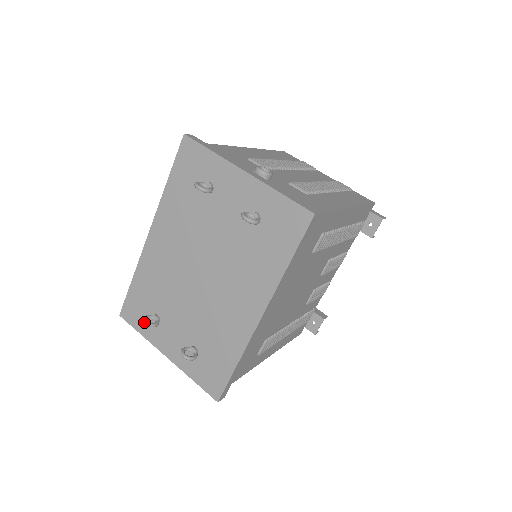
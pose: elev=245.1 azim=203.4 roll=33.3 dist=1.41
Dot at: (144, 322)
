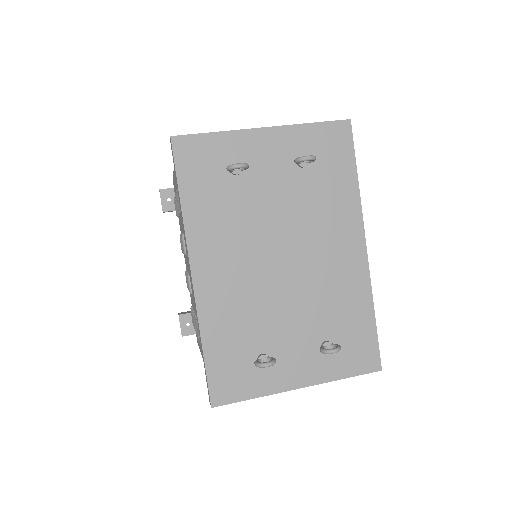
Dot at: (266, 365)
